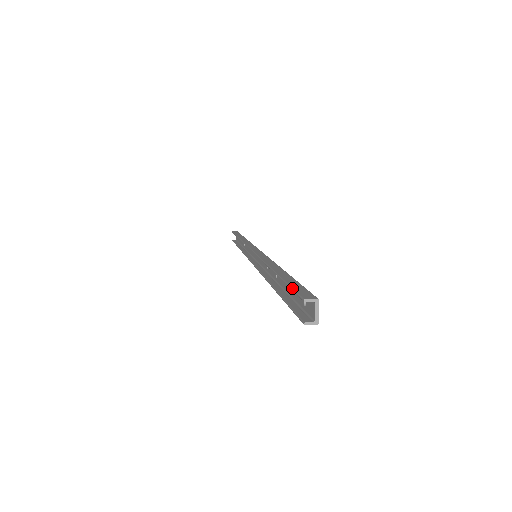
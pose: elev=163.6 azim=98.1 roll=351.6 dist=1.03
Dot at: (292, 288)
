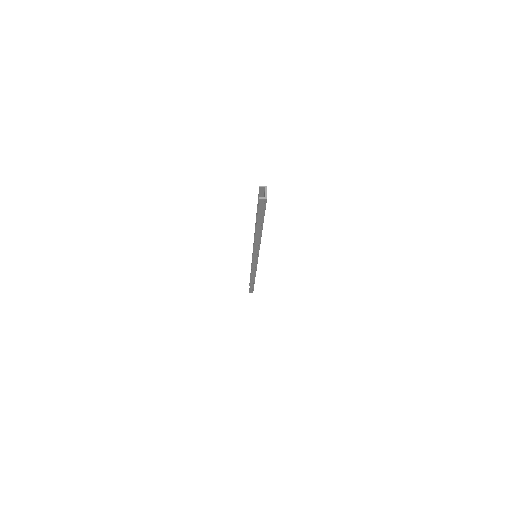
Dot at: (258, 197)
